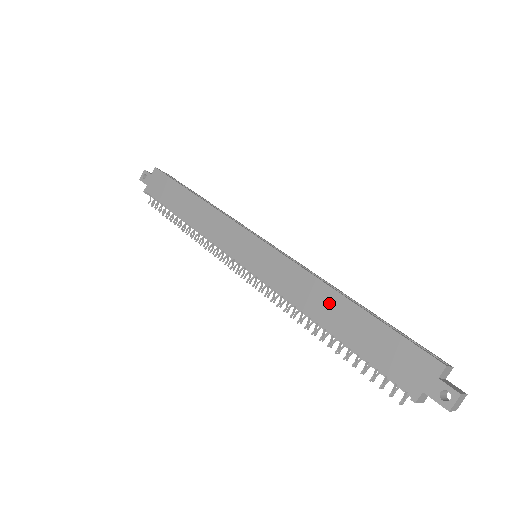
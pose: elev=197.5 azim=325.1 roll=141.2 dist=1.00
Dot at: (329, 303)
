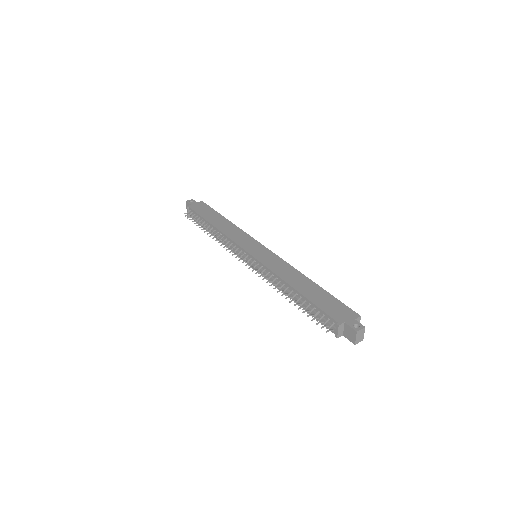
Dot at: (301, 280)
